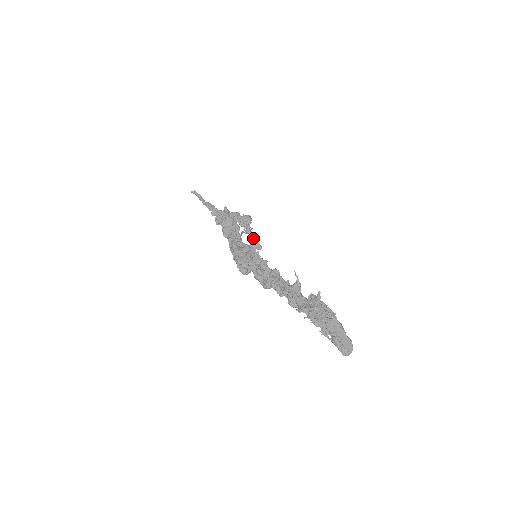
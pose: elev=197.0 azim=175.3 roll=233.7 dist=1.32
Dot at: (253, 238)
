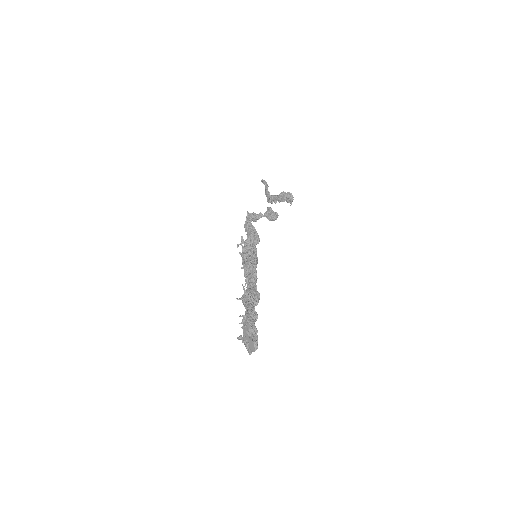
Dot at: (248, 245)
